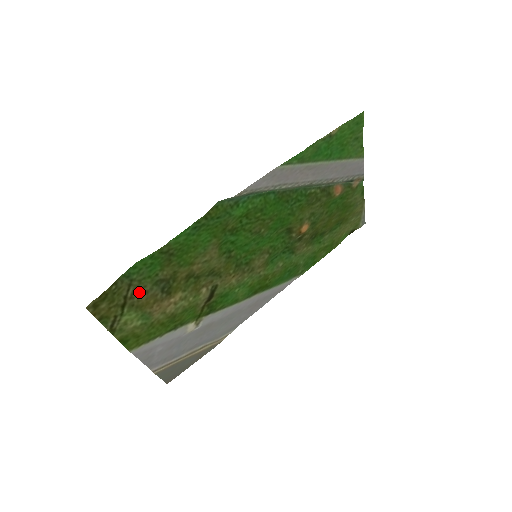
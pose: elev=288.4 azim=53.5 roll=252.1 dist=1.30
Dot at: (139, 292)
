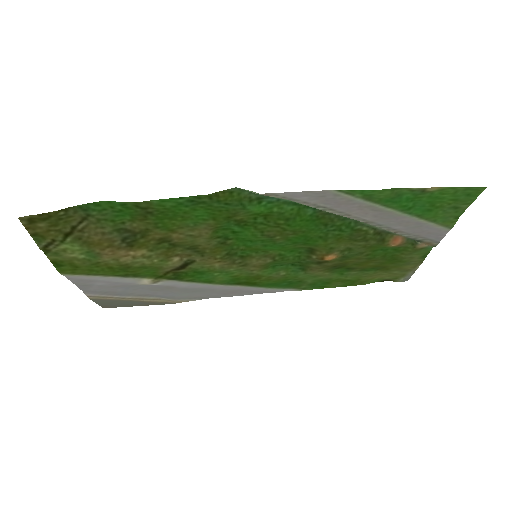
Dot at: (93, 229)
